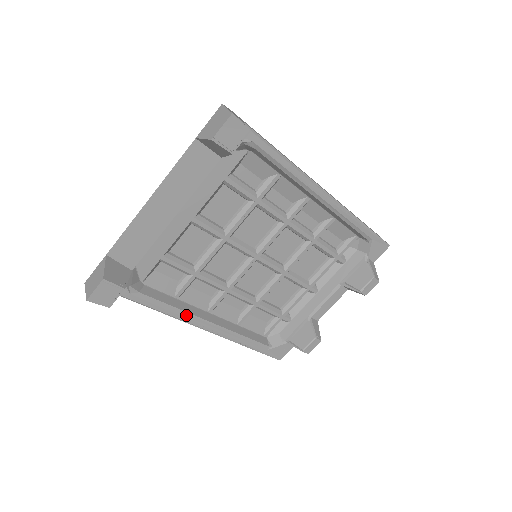
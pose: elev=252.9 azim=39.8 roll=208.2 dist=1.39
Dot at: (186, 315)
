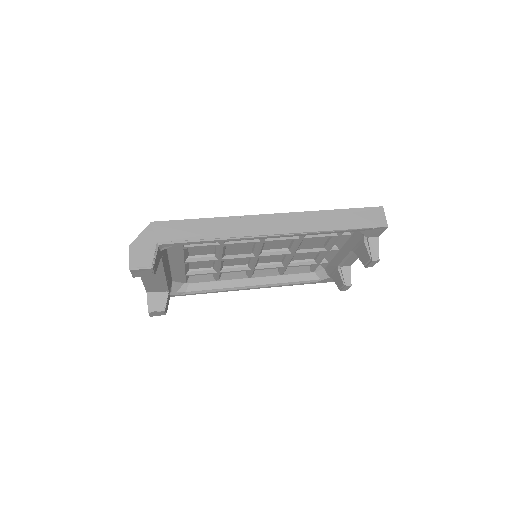
Dot at: (228, 289)
